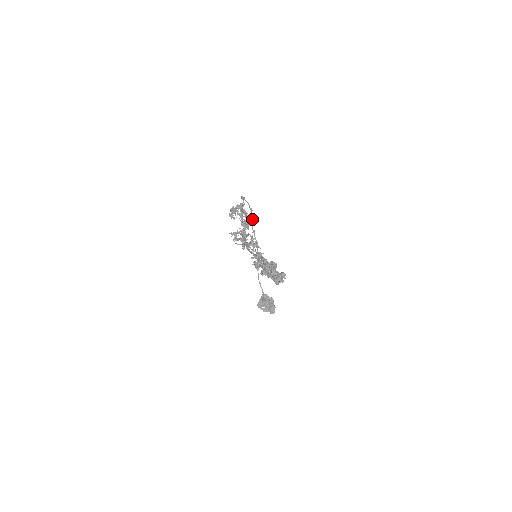
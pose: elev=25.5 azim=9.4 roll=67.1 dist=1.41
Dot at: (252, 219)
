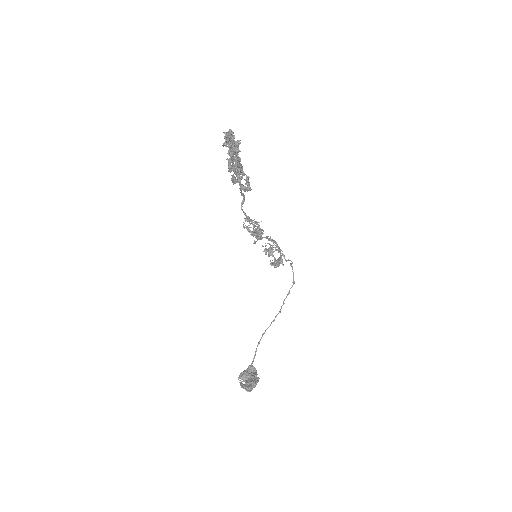
Dot at: occluded
